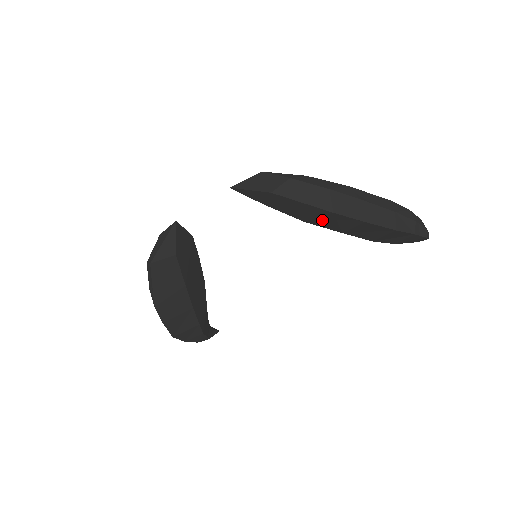
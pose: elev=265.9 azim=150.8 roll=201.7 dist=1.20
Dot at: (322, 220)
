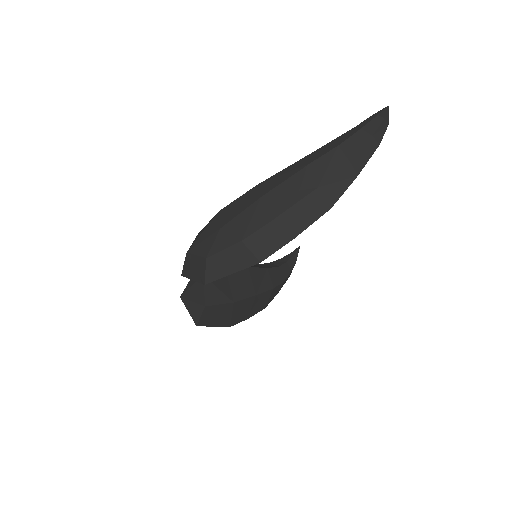
Dot at: occluded
